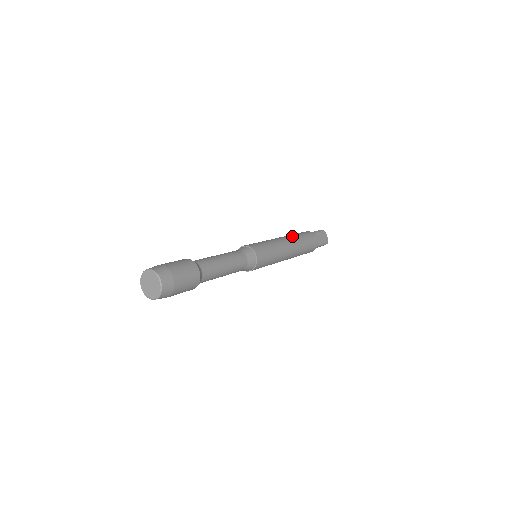
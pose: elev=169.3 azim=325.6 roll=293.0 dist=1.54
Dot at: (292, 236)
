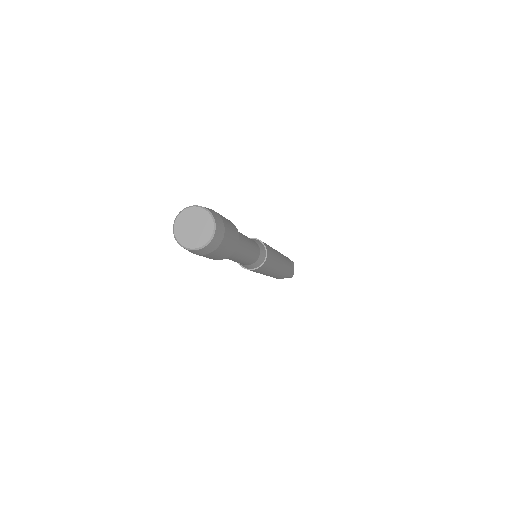
Dot at: occluded
